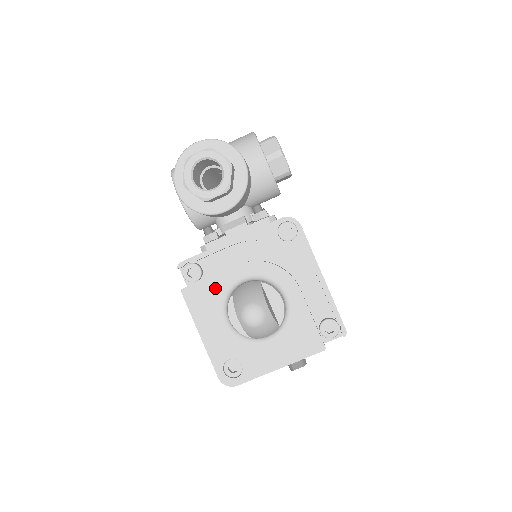
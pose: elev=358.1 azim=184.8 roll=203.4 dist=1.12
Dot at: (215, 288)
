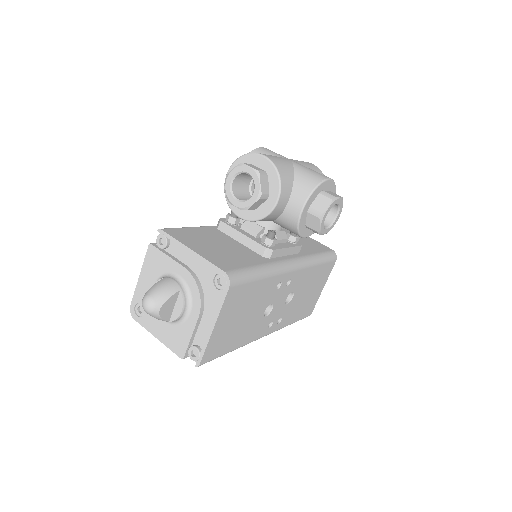
Dot at: (164, 263)
